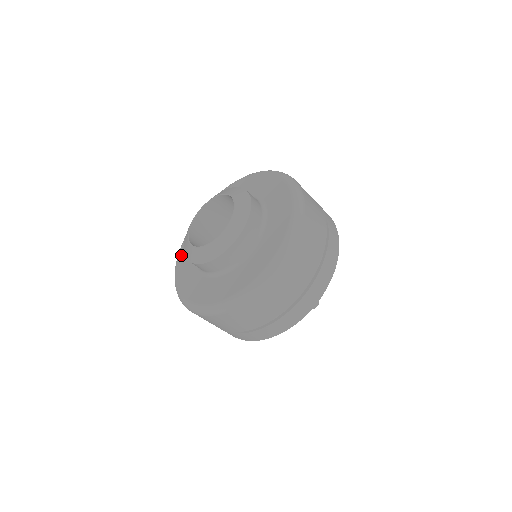
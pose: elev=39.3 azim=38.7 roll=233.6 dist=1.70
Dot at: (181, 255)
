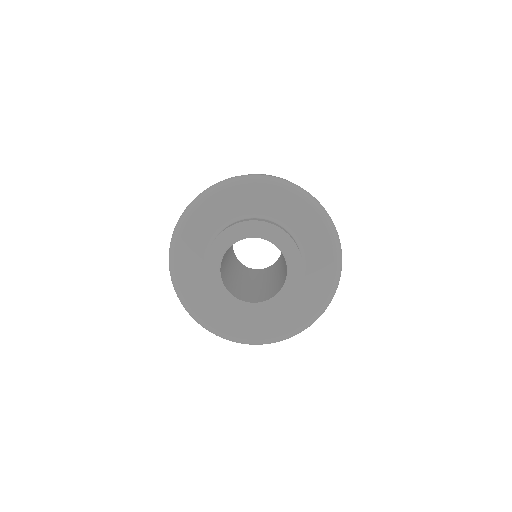
Dot at: (182, 243)
